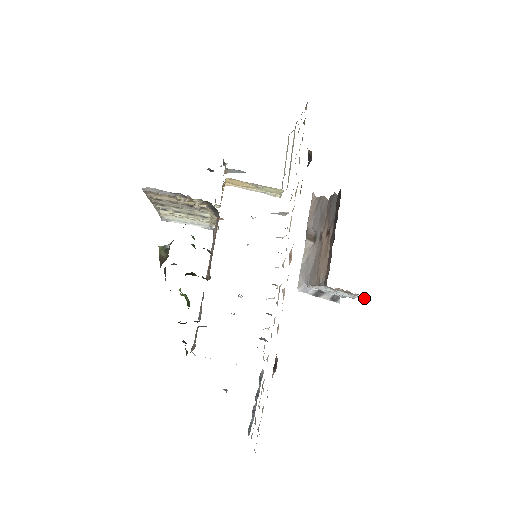
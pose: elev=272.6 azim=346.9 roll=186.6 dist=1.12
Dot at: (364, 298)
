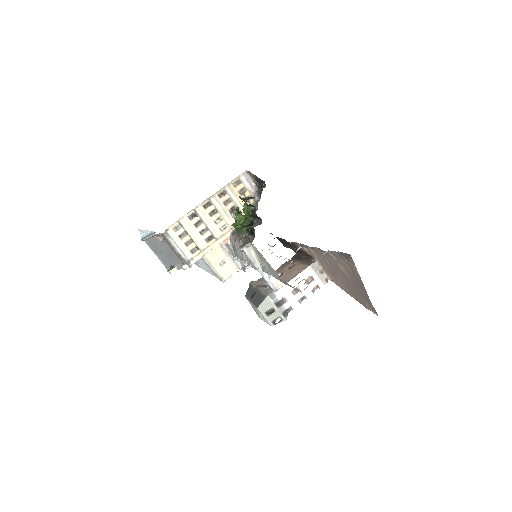
Dot at: (326, 282)
